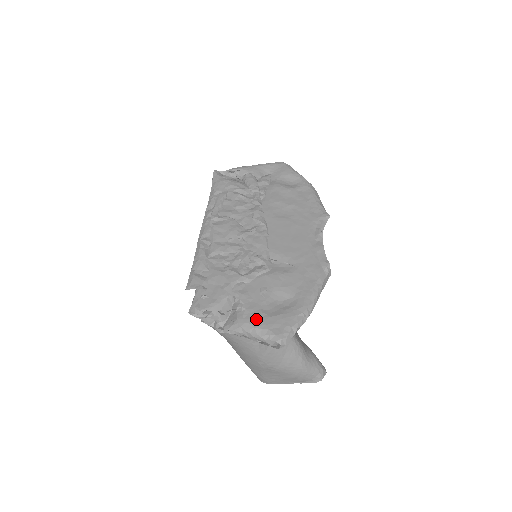
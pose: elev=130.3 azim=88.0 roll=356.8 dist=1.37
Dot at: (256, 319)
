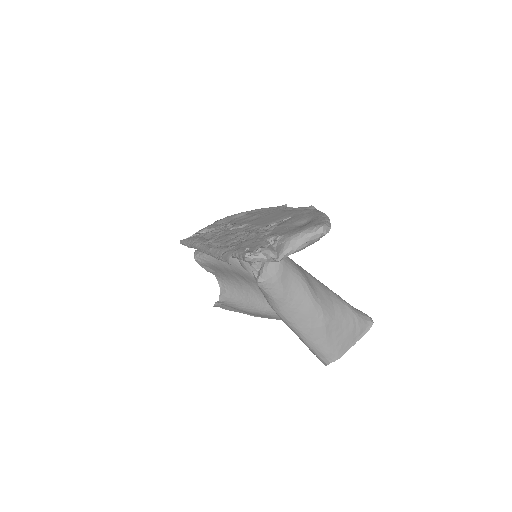
Dot at: (297, 231)
